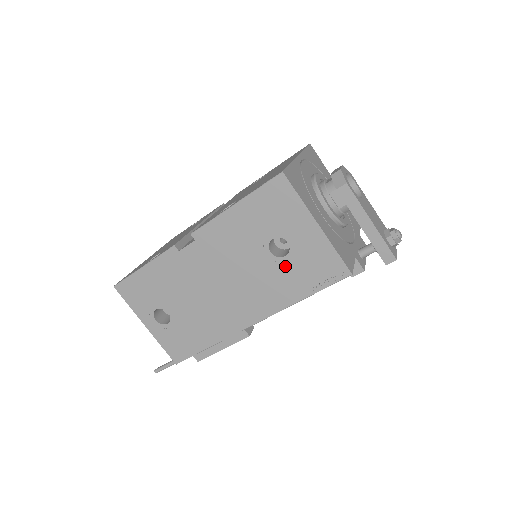
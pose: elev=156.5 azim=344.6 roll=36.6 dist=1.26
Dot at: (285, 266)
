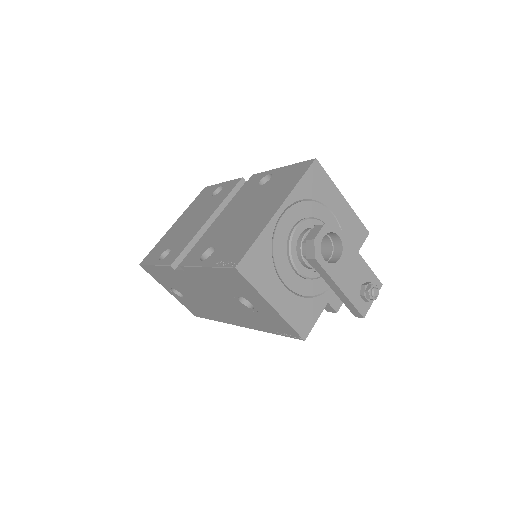
Dot at: (253, 313)
